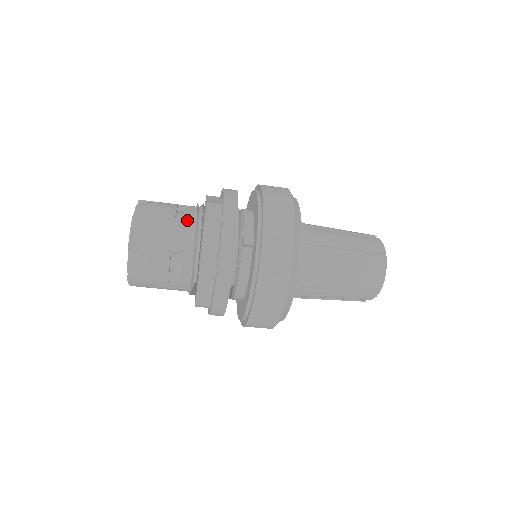
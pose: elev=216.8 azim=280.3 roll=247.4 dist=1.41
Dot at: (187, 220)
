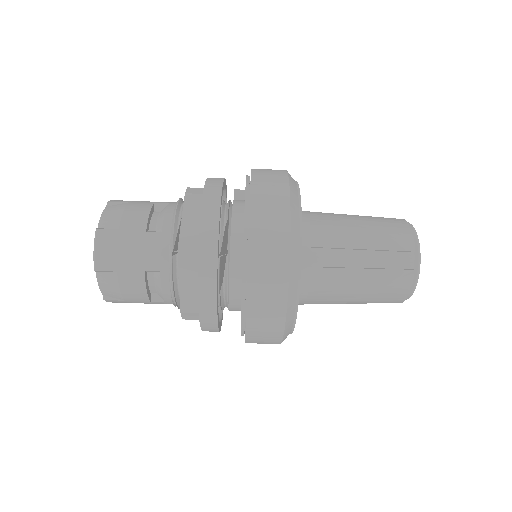
Dot at: occluded
